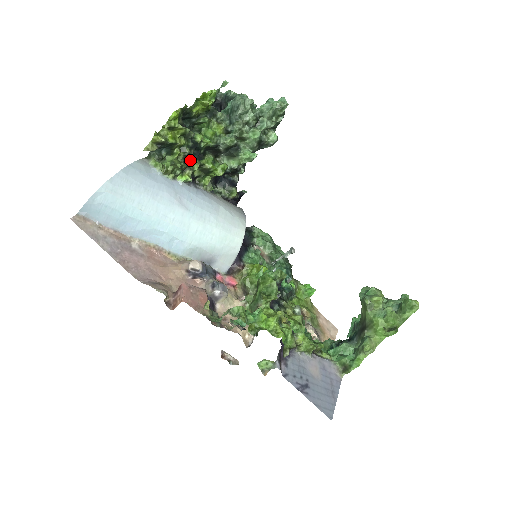
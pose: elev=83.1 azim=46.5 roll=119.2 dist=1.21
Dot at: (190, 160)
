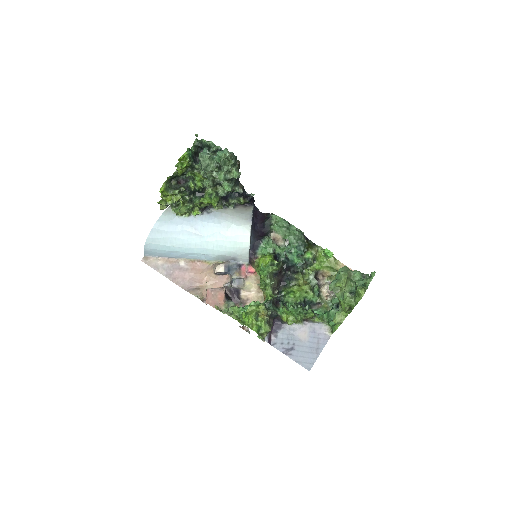
Dot at: (193, 201)
